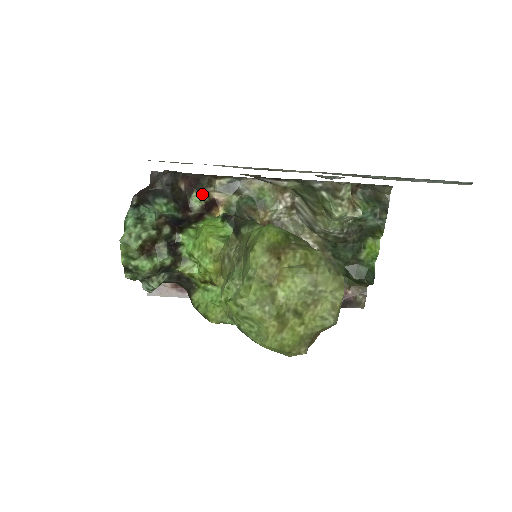
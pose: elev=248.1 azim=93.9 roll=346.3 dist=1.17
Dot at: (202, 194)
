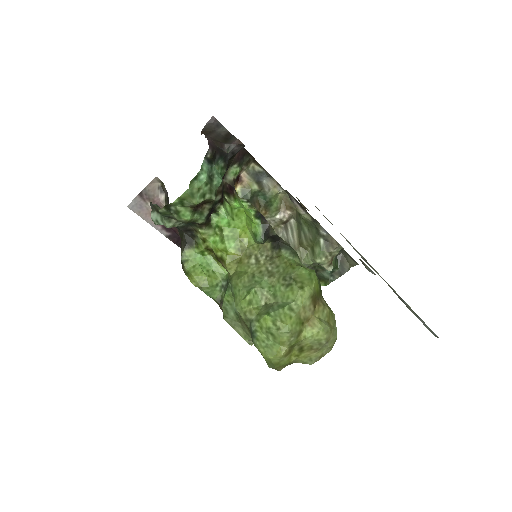
Dot at: (240, 169)
